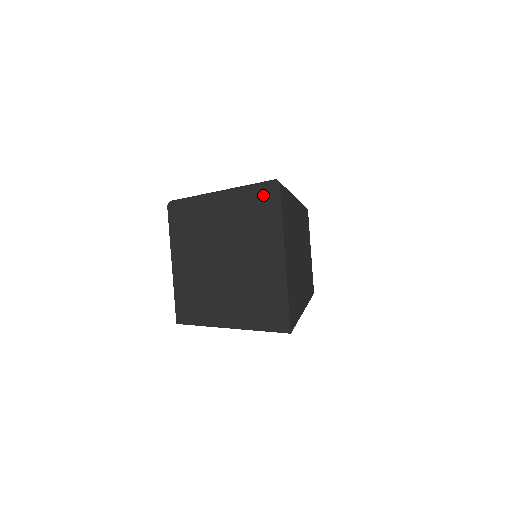
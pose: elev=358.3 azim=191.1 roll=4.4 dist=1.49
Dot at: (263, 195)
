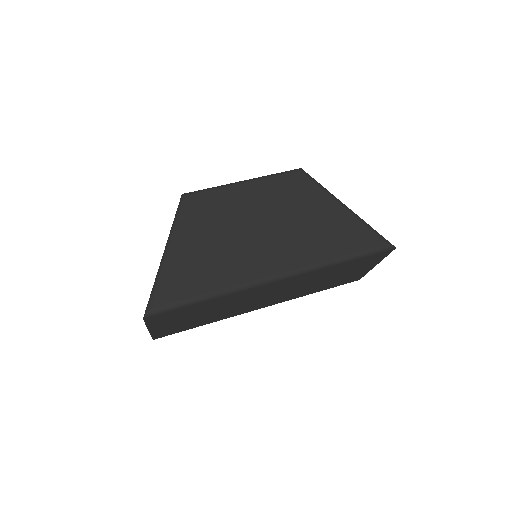
Dot at: occluded
